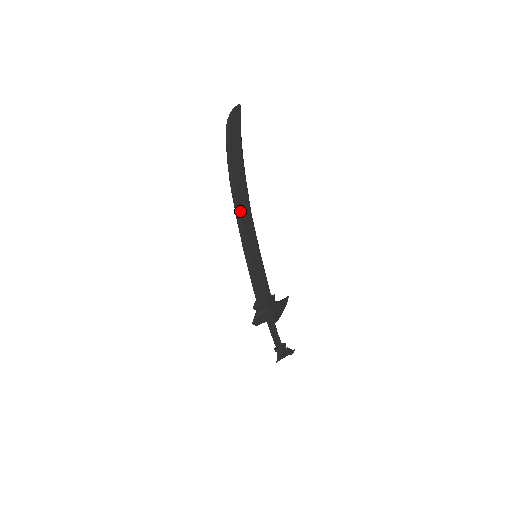
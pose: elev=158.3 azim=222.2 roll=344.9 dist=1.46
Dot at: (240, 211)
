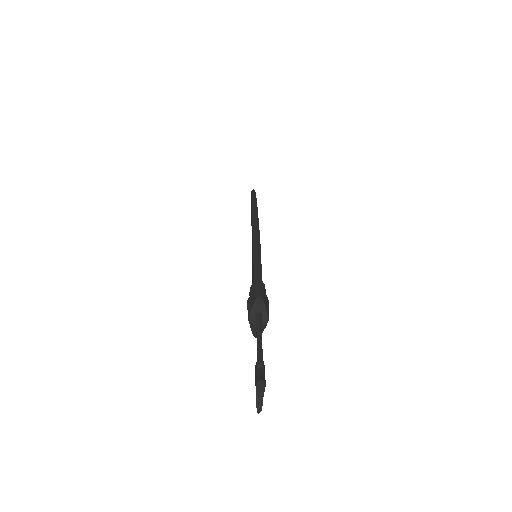
Dot at: occluded
